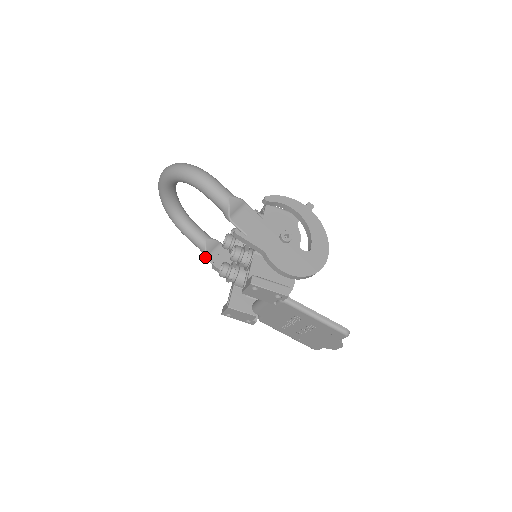
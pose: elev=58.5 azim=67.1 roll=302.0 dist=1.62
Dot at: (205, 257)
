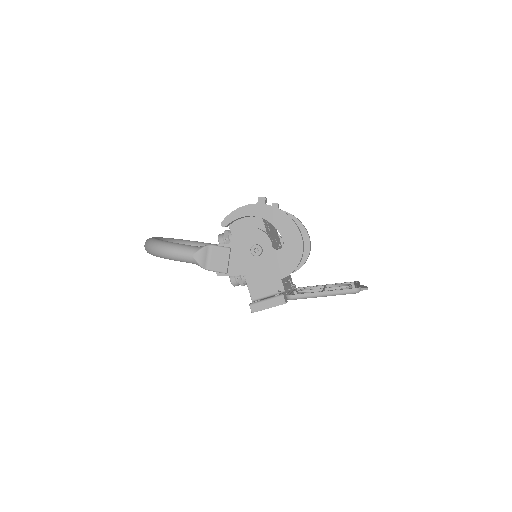
Dot at: occluded
